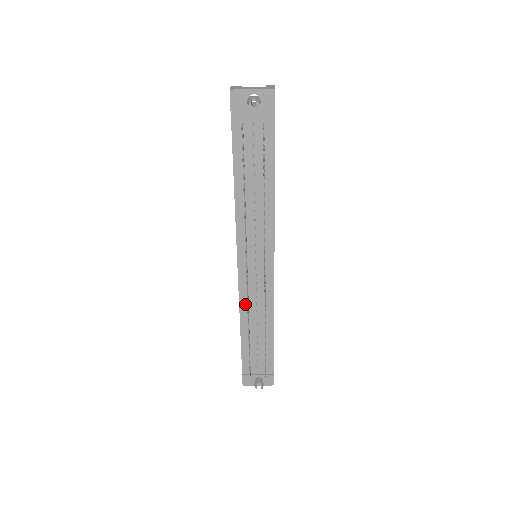
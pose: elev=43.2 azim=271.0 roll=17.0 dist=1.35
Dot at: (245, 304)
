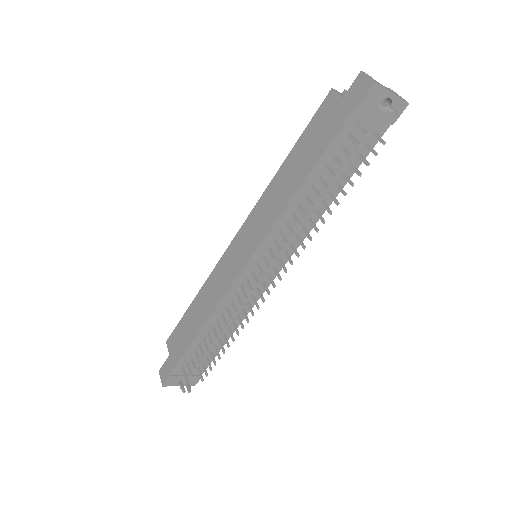
Dot at: (223, 306)
